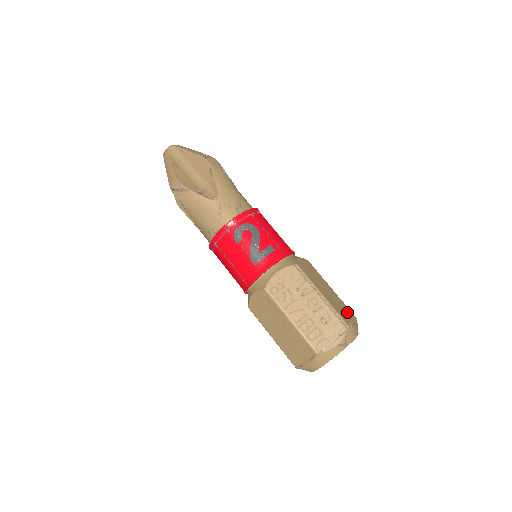
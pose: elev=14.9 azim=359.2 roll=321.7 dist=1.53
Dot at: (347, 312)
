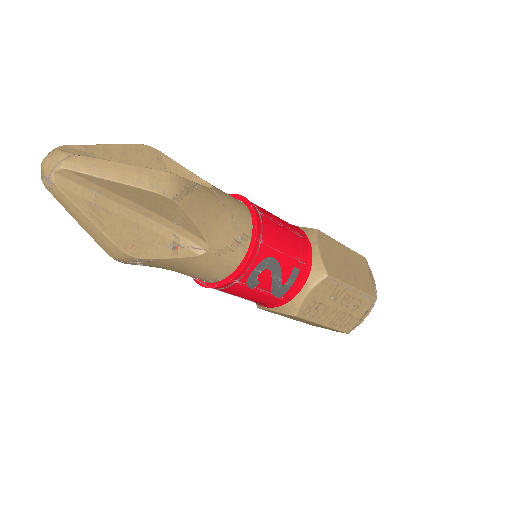
Dot at: (363, 268)
